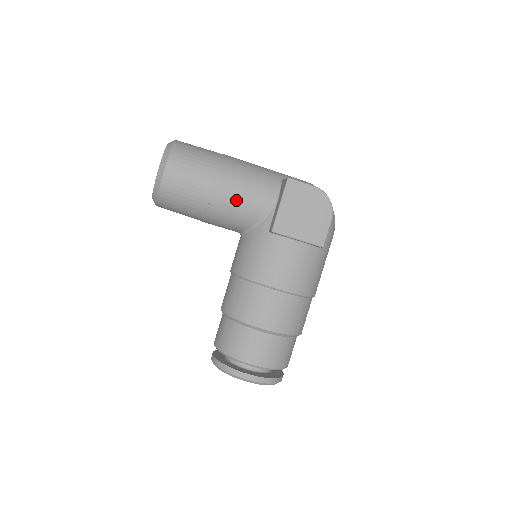
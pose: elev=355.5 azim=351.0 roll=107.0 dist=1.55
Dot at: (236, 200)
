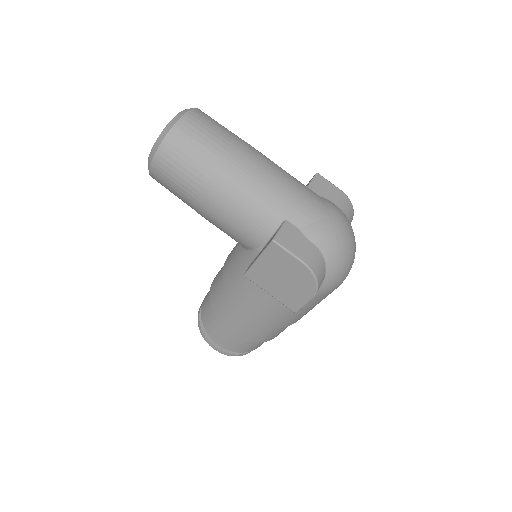
Dot at: (222, 223)
